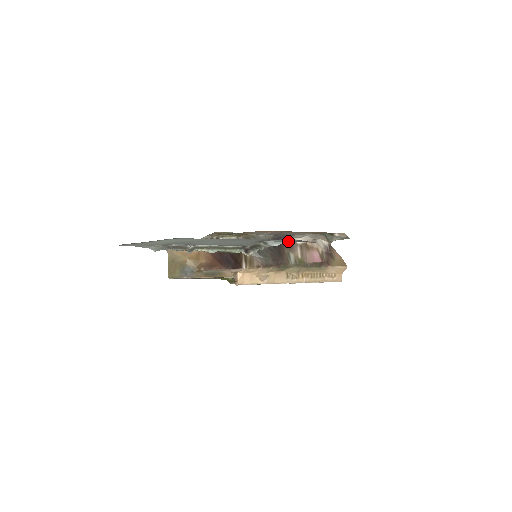
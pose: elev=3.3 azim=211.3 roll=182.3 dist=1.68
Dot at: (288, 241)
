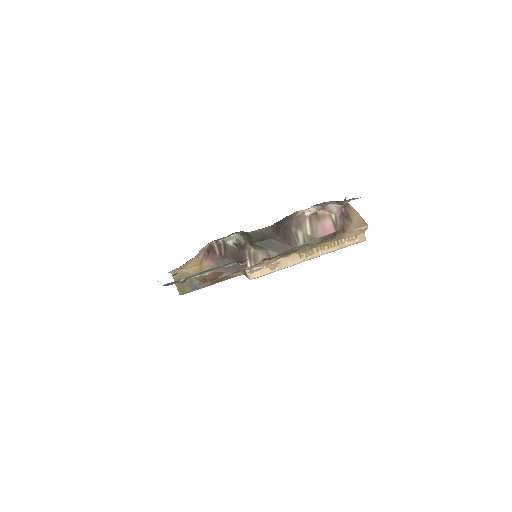
Dot at: occluded
